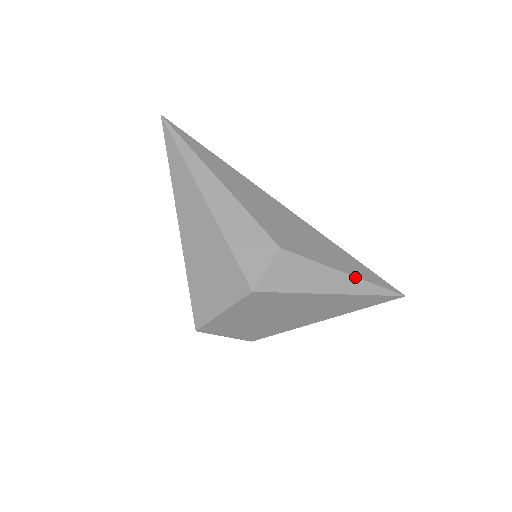
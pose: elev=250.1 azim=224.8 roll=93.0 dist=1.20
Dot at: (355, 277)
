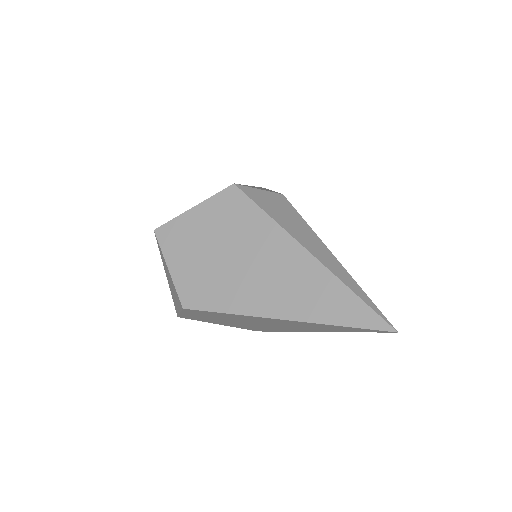
Dot at: (341, 264)
